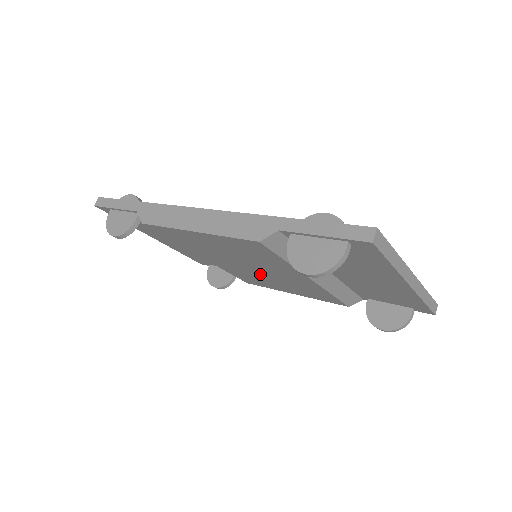
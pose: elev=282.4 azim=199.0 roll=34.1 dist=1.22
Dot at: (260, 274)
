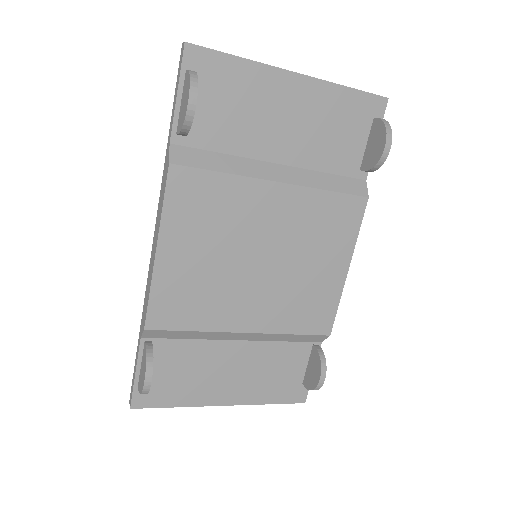
Dot at: (282, 268)
